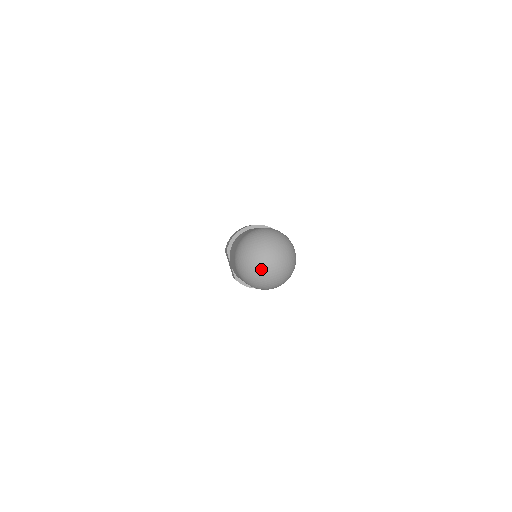
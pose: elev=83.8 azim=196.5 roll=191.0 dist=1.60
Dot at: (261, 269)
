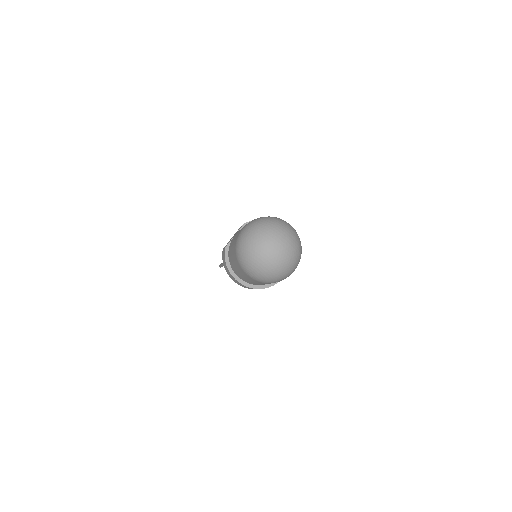
Dot at: (263, 242)
